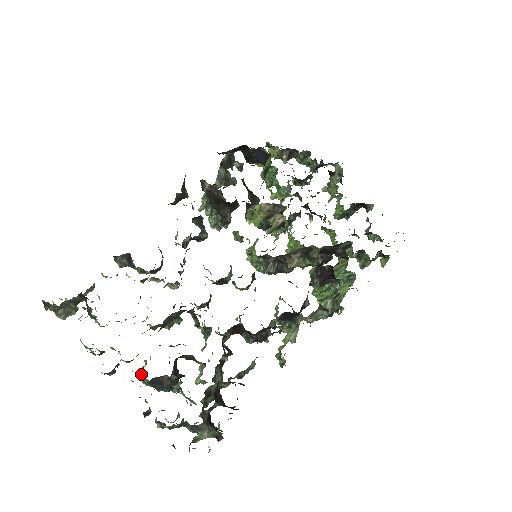
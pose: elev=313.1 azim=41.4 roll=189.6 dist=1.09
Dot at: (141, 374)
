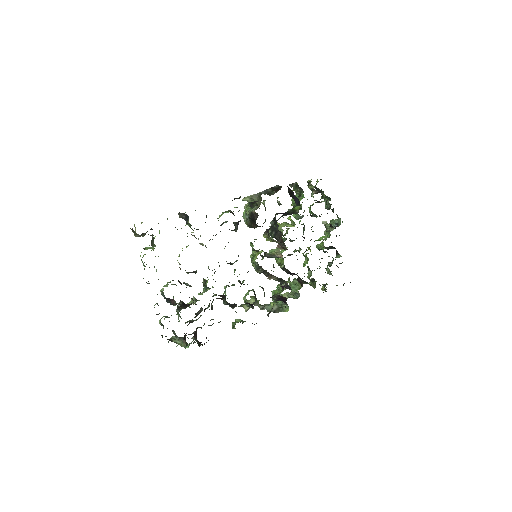
Dot at: (163, 292)
